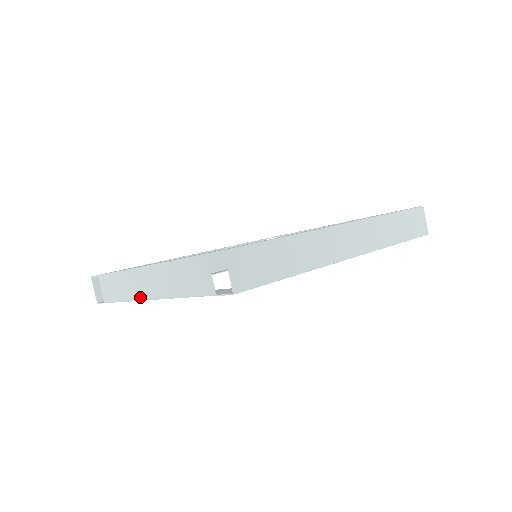
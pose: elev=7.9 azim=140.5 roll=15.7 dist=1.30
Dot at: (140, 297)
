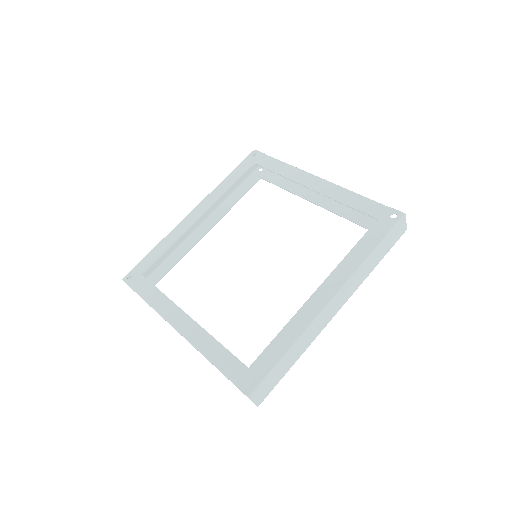
Dot at: occluded
